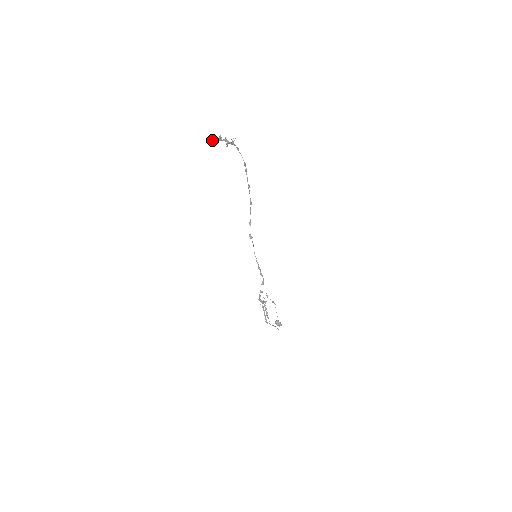
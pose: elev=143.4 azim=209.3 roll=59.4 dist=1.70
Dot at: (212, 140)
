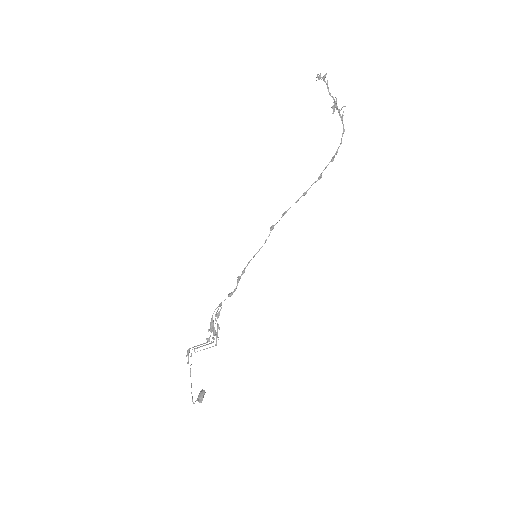
Dot at: (318, 77)
